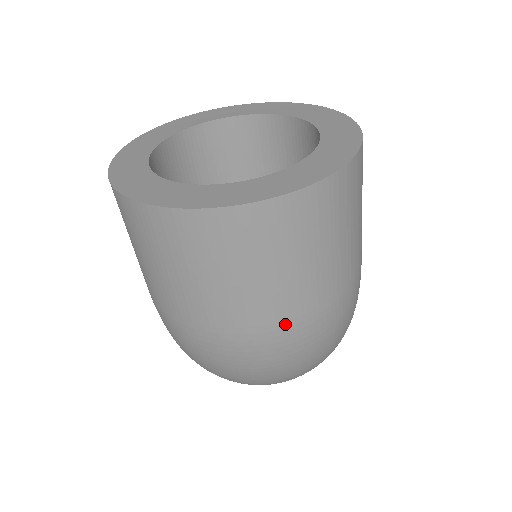
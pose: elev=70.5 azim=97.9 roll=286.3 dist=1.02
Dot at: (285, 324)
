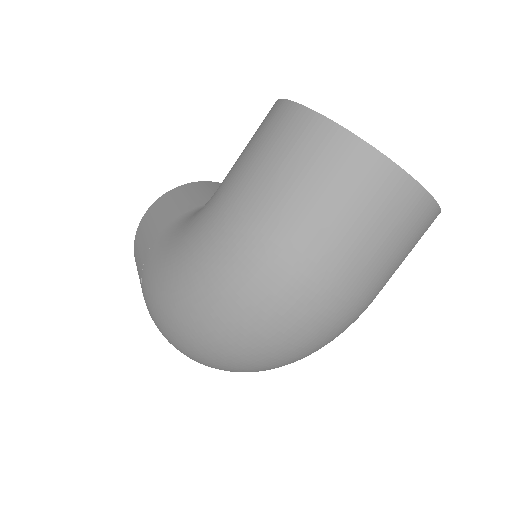
Dot at: (355, 293)
